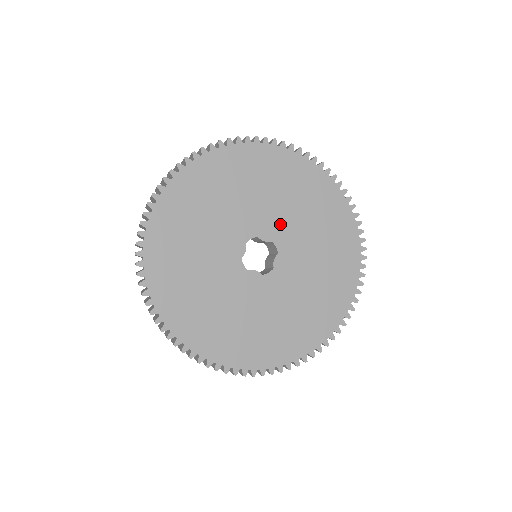
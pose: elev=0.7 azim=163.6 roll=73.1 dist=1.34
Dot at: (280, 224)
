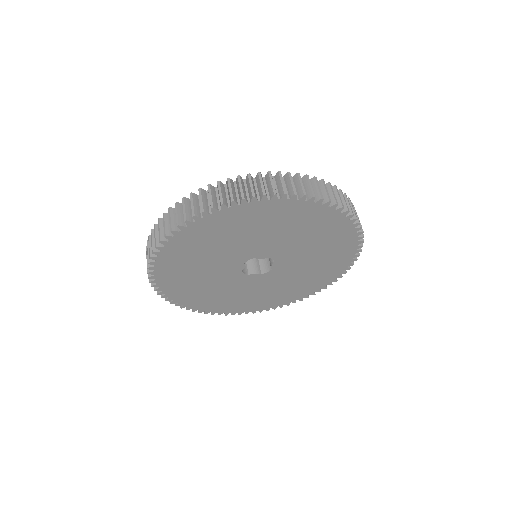
Dot at: (275, 247)
